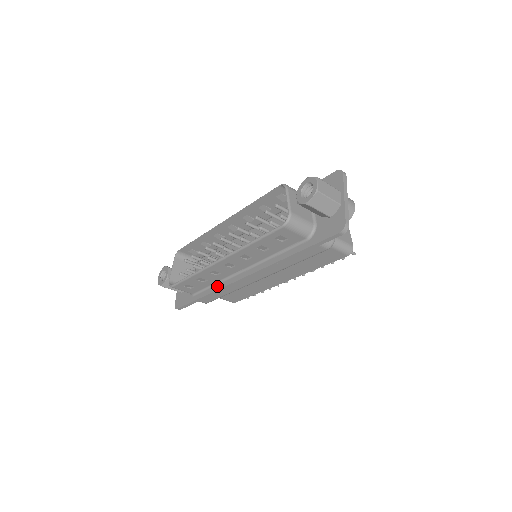
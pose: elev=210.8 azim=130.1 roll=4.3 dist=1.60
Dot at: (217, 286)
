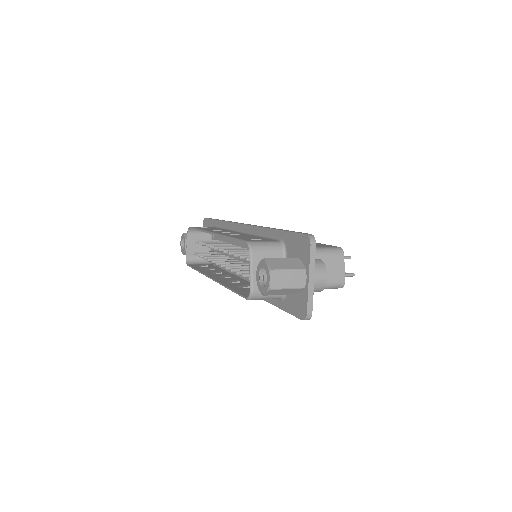
Dot at: occluded
